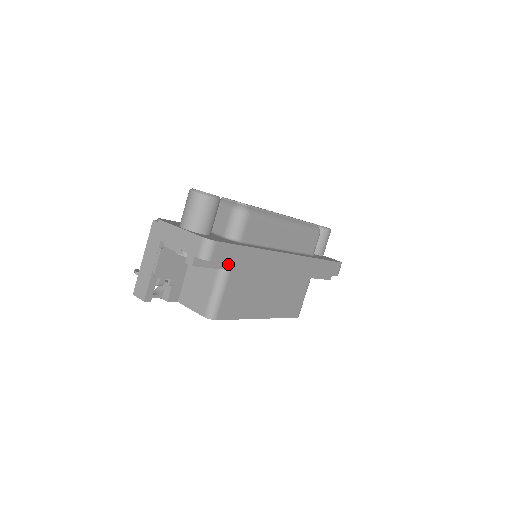
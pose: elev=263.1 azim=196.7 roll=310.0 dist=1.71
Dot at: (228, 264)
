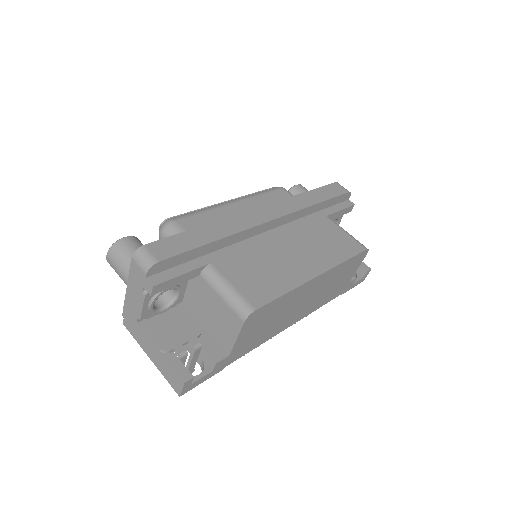
Dot at: (200, 261)
